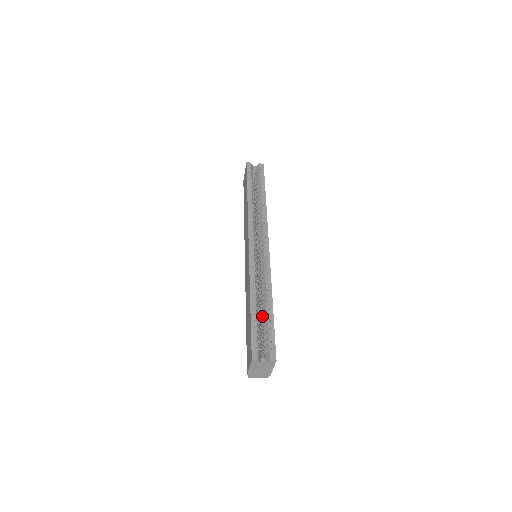
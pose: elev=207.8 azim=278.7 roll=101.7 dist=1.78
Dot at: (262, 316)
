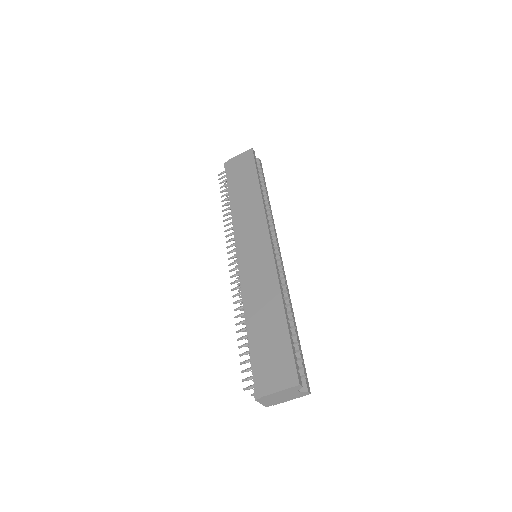
Dot at: occluded
